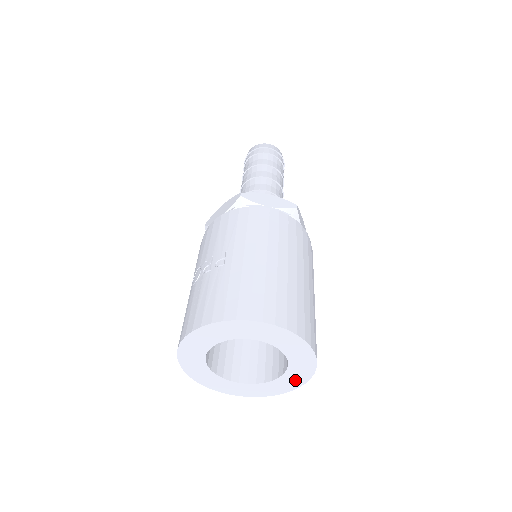
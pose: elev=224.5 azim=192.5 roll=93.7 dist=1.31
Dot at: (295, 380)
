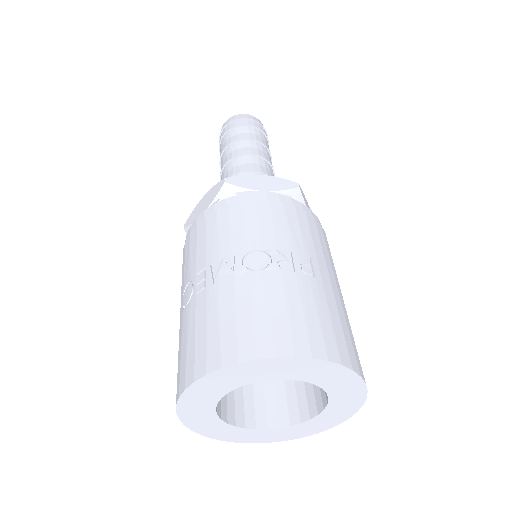
Dot at: (276, 436)
